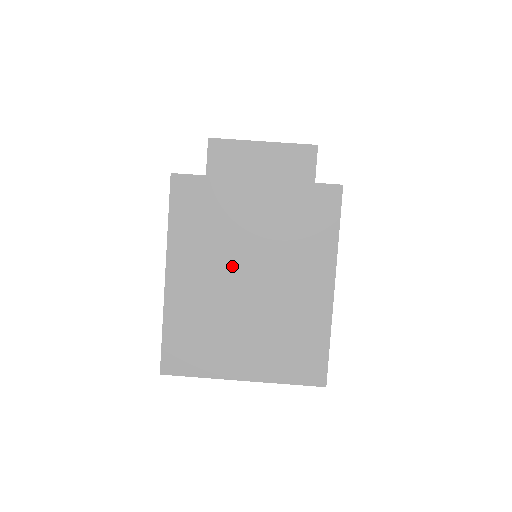
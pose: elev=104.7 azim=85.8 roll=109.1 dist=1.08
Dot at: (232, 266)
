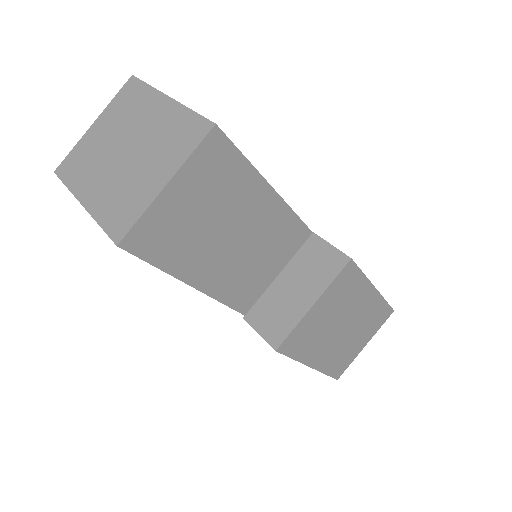
Dot at: (111, 158)
